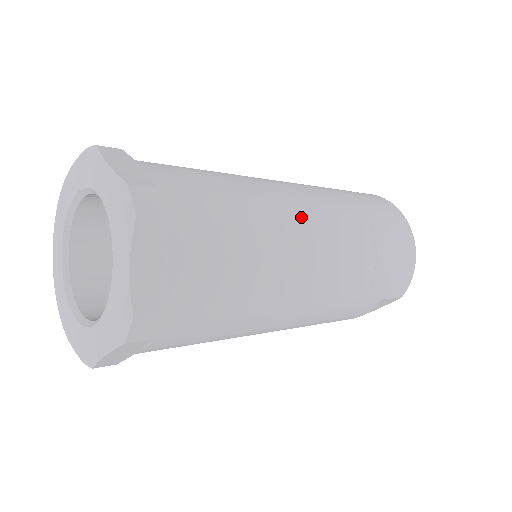
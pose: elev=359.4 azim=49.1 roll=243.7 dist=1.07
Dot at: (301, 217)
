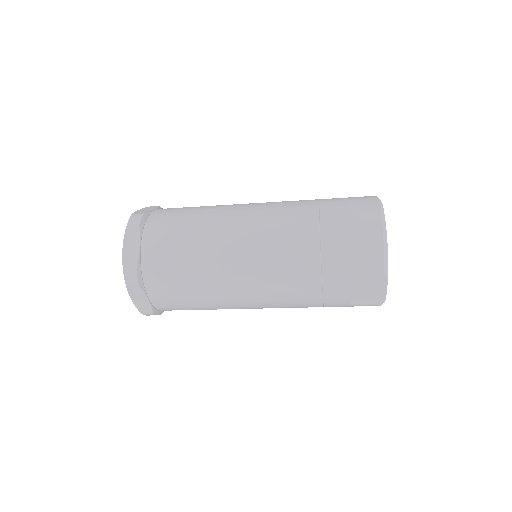
Dot at: (243, 216)
